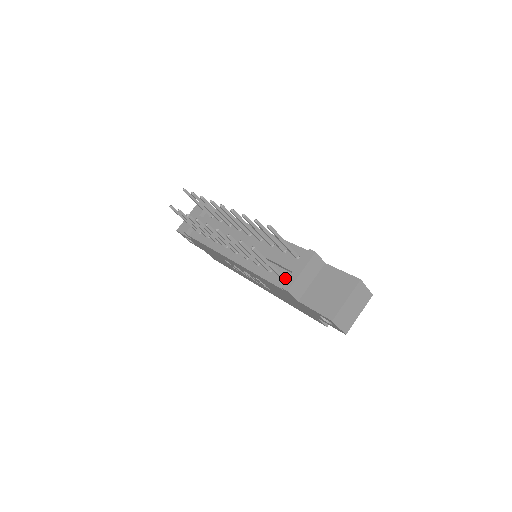
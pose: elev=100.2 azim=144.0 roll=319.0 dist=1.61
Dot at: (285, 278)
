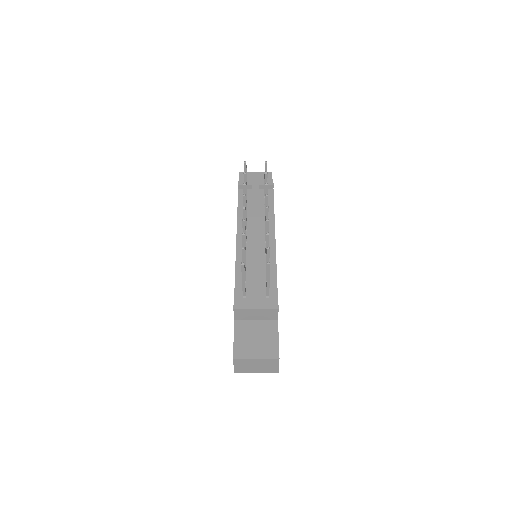
Dot at: (245, 298)
